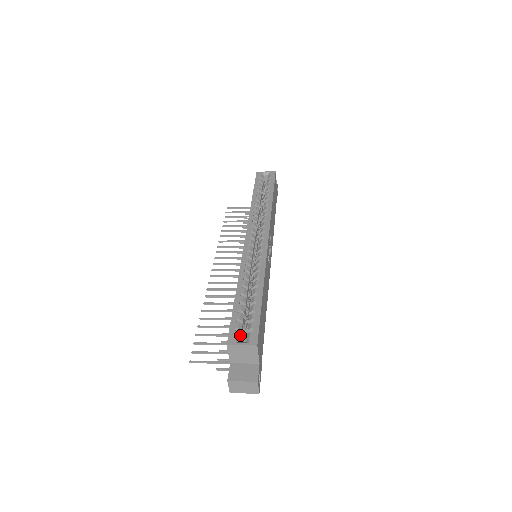
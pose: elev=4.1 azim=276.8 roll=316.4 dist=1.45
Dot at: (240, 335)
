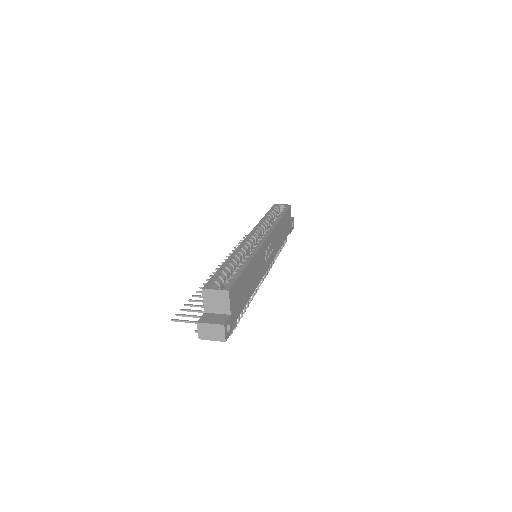
Dot at: (217, 286)
